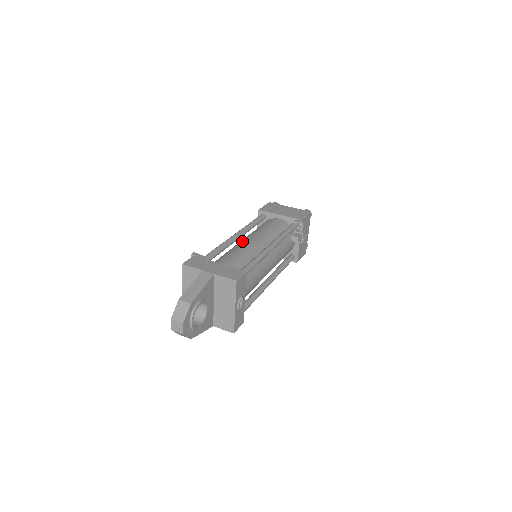
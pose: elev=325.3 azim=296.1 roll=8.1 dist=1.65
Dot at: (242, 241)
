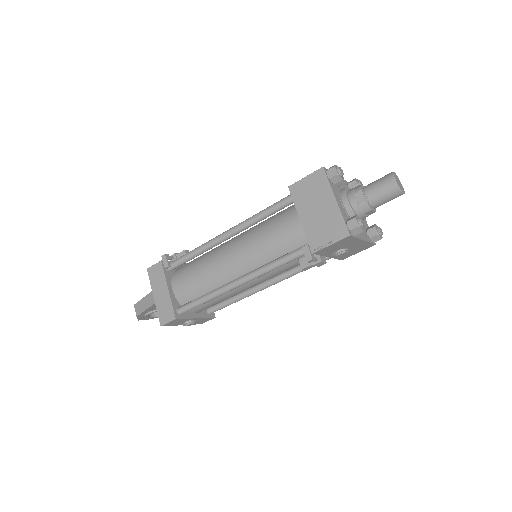
Dot at: (227, 248)
